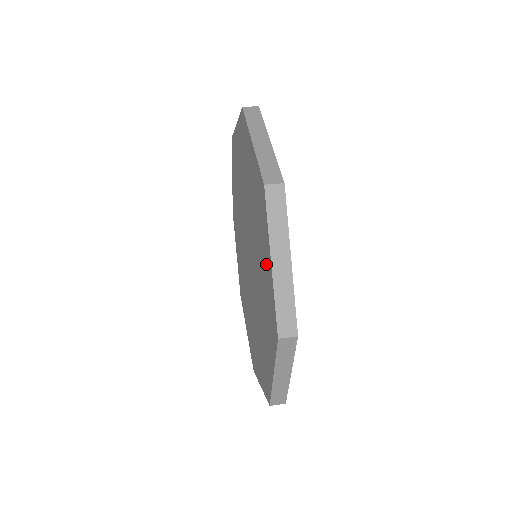
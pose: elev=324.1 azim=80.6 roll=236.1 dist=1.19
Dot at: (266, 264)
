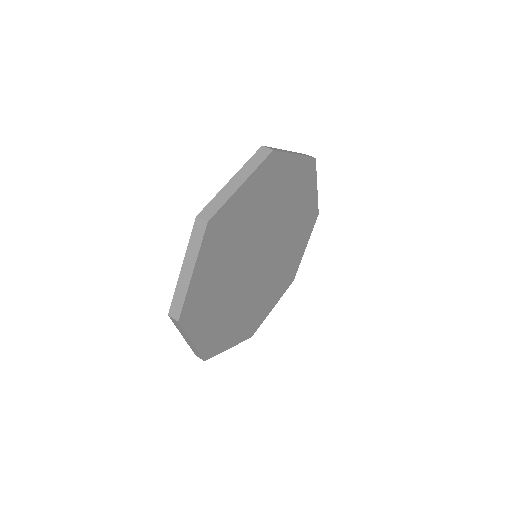
Dot at: occluded
